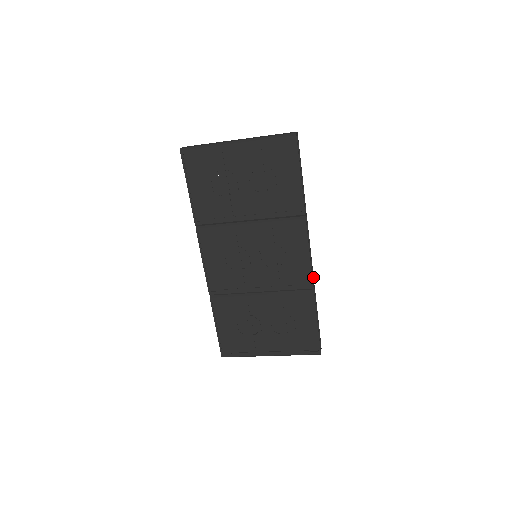
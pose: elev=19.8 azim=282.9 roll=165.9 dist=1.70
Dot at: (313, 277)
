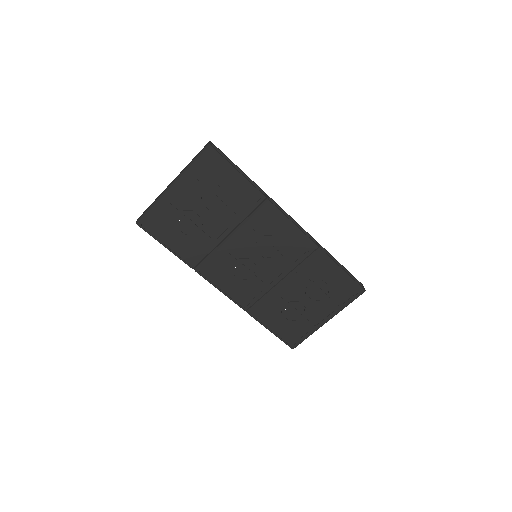
Dot at: (312, 238)
